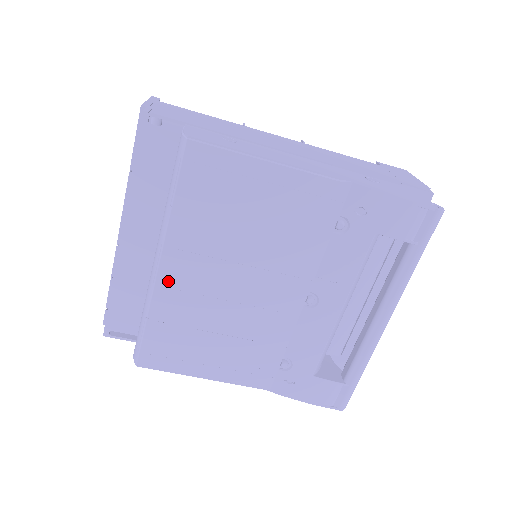
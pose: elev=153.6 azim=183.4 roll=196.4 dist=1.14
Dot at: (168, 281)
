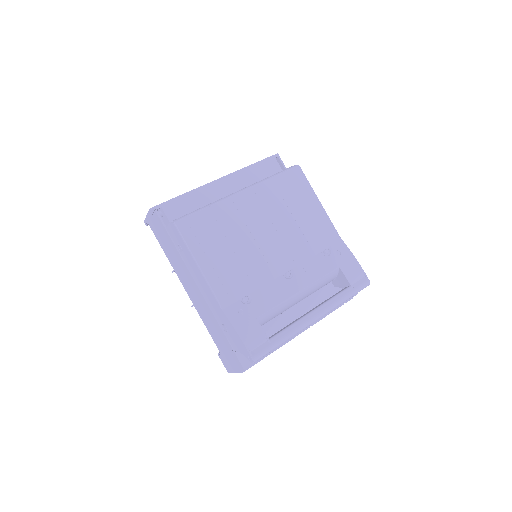
Dot at: (237, 201)
